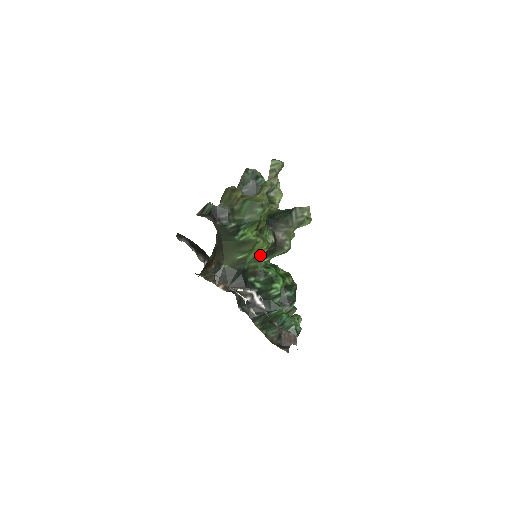
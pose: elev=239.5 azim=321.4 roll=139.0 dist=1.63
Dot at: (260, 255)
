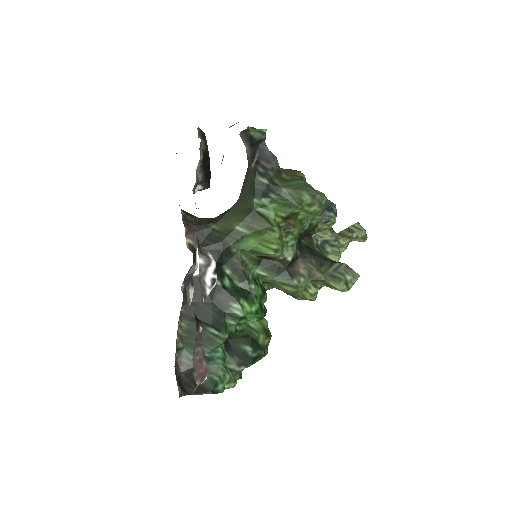
Dot at: (261, 259)
